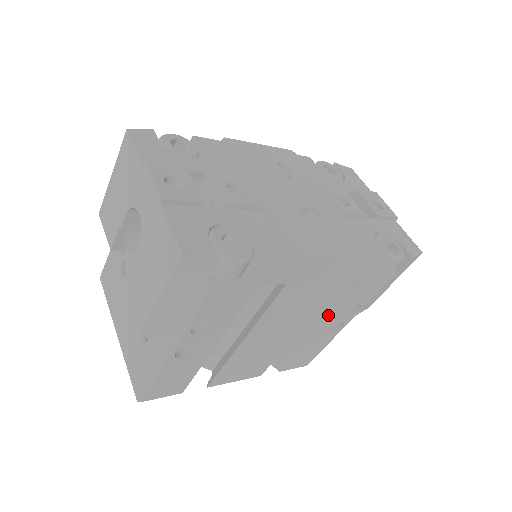
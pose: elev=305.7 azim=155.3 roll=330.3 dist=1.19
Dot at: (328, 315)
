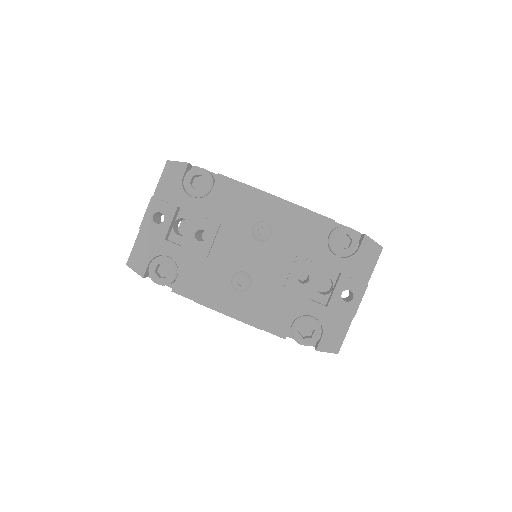
Dot at: occluded
